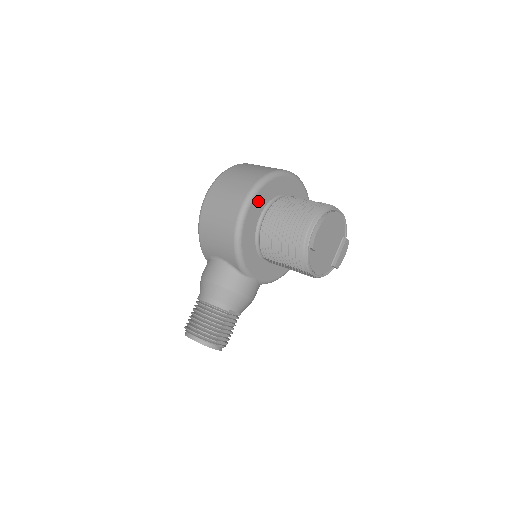
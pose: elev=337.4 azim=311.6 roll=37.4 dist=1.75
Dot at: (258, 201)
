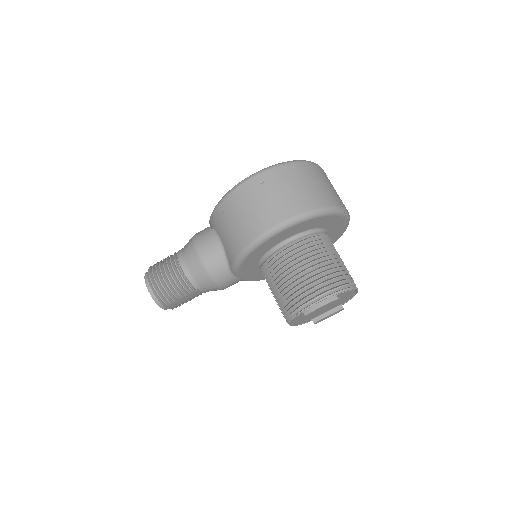
Dot at: (293, 229)
